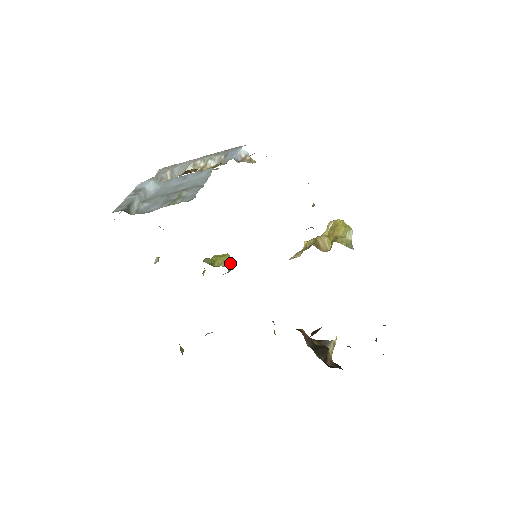
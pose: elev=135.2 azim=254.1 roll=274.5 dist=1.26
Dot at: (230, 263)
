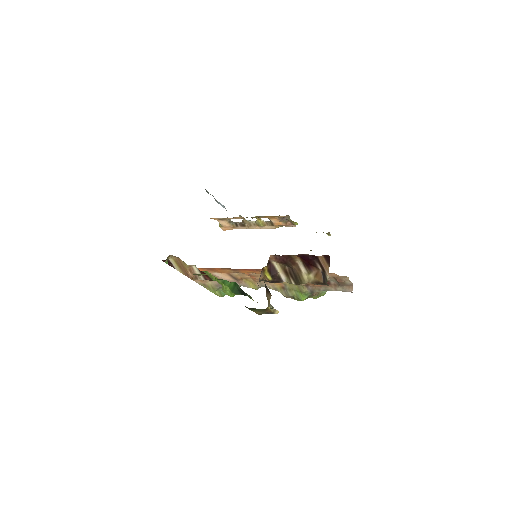
Dot at: occluded
